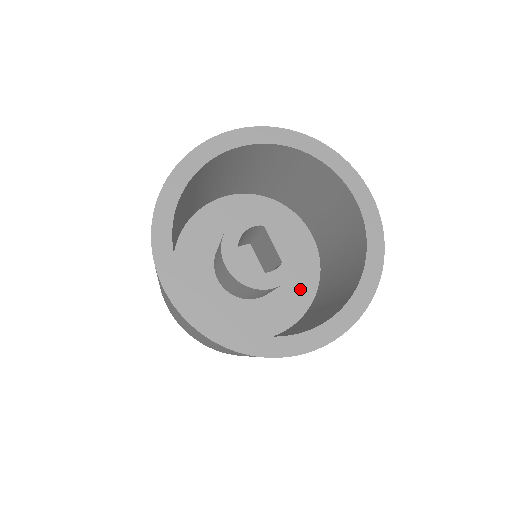
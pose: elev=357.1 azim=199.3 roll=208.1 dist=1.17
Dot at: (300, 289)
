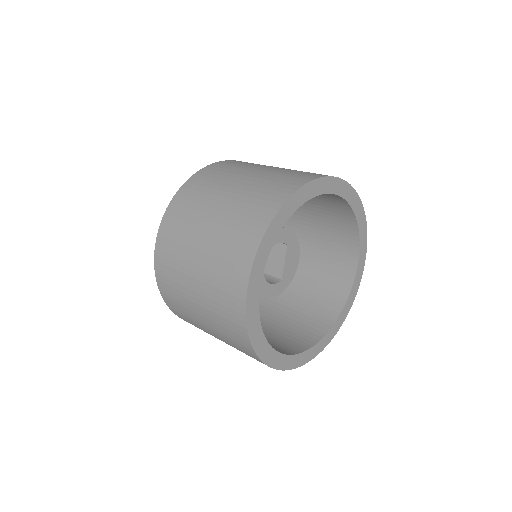
Dot at: occluded
